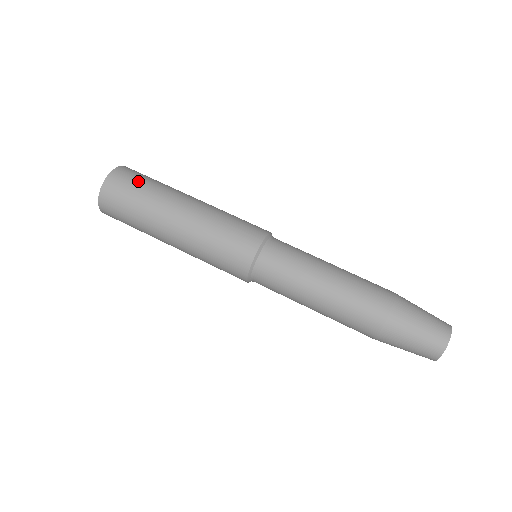
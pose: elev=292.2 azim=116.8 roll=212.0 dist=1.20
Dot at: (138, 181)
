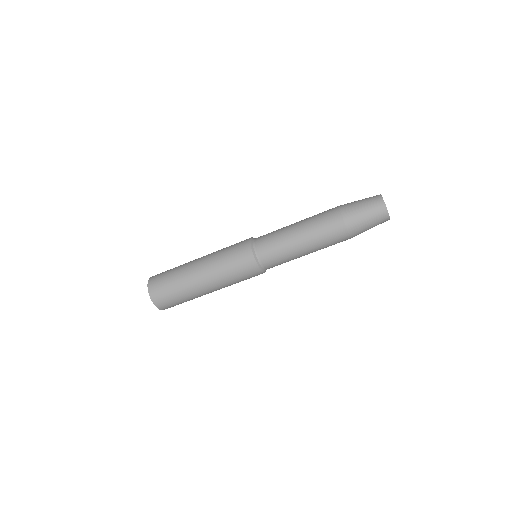
Dot at: (172, 299)
